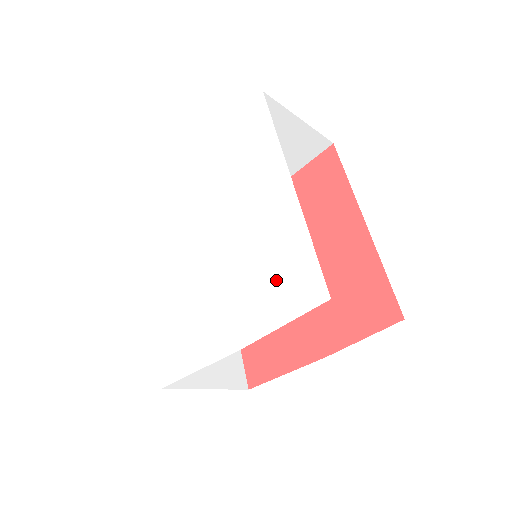
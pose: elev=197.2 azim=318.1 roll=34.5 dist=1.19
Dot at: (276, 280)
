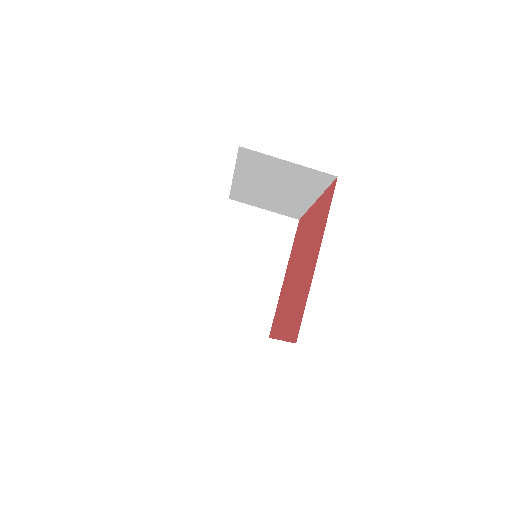
Dot at: occluded
